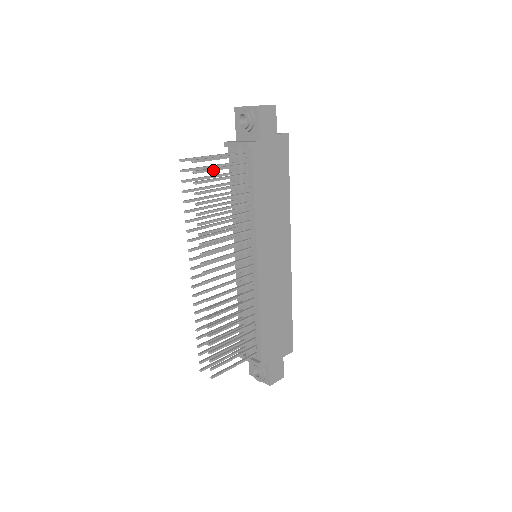
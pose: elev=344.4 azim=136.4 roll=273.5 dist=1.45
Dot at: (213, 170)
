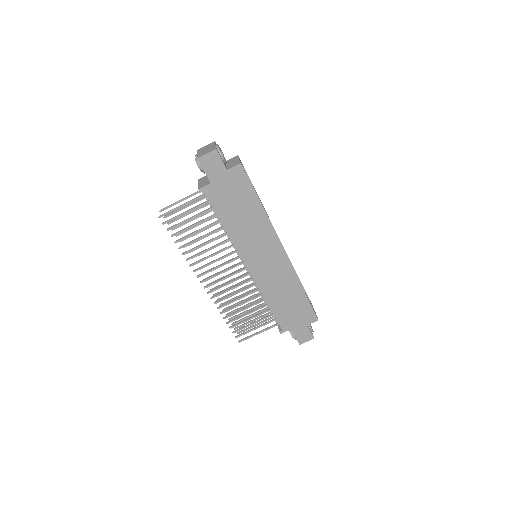
Dot at: (179, 216)
